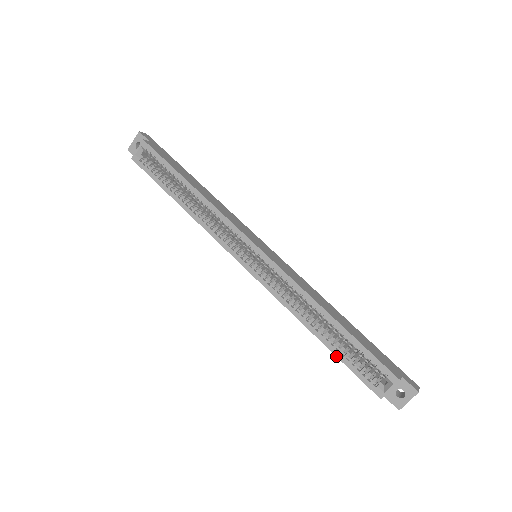
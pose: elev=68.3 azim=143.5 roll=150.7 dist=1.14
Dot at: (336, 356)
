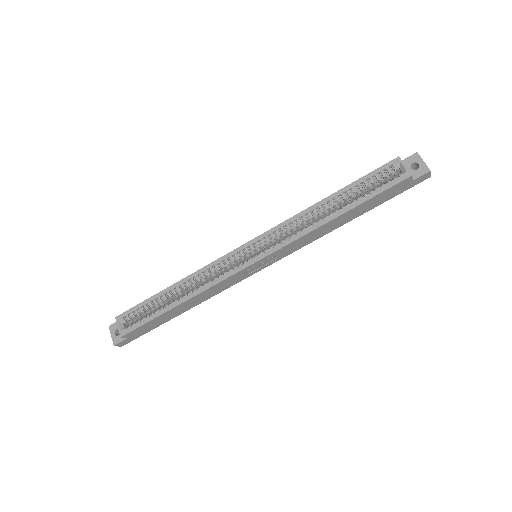
Dot at: (362, 203)
